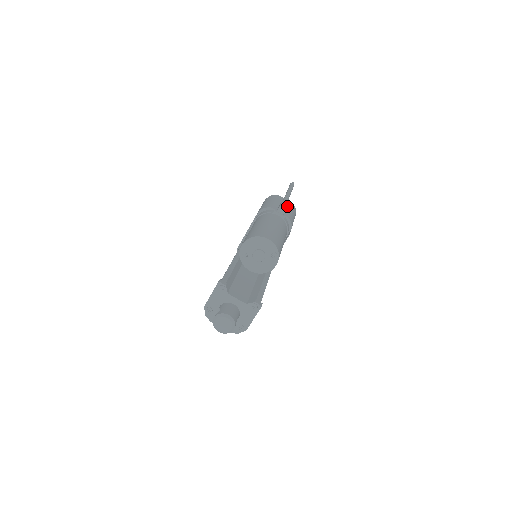
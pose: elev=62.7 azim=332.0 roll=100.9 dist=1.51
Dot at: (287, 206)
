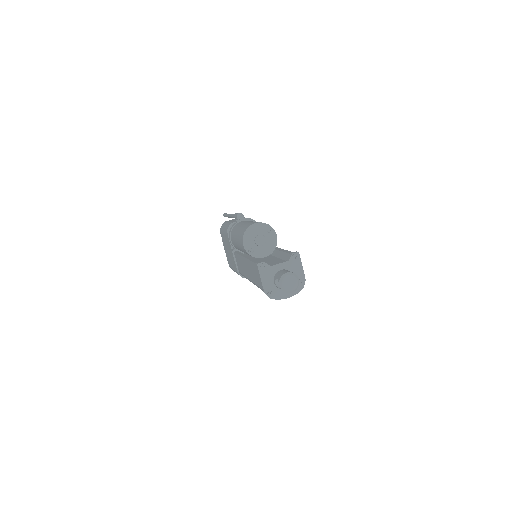
Dot at: occluded
